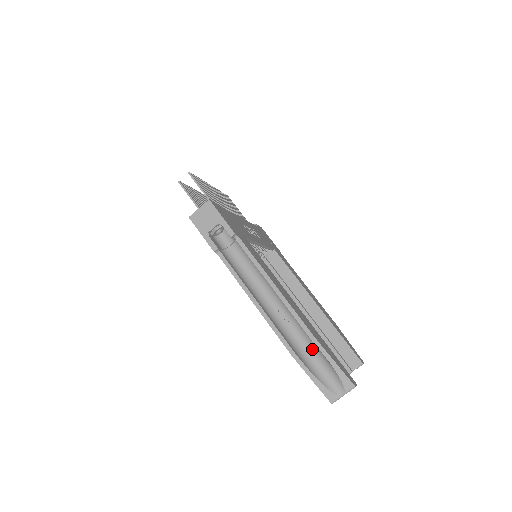
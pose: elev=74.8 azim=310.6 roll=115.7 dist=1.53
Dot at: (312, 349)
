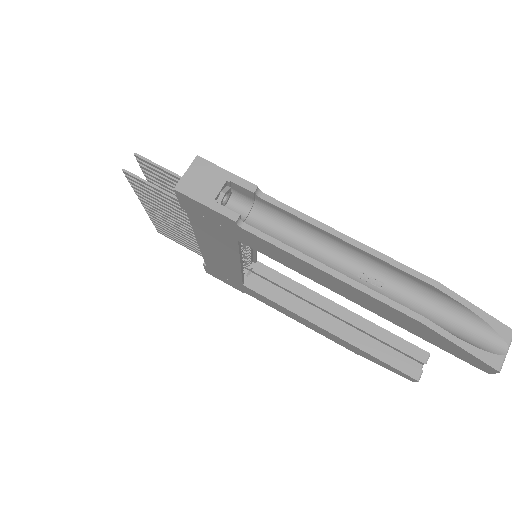
Dot at: (432, 308)
